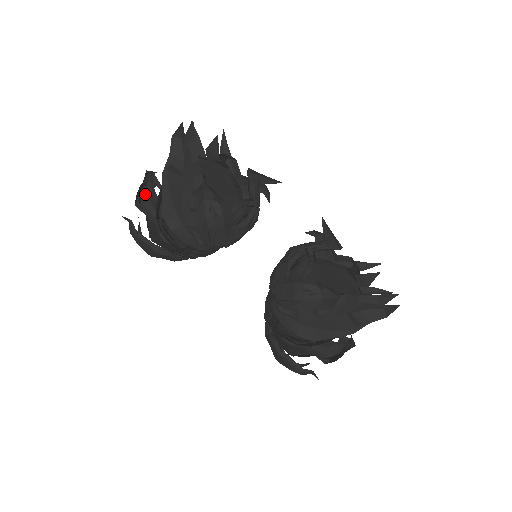
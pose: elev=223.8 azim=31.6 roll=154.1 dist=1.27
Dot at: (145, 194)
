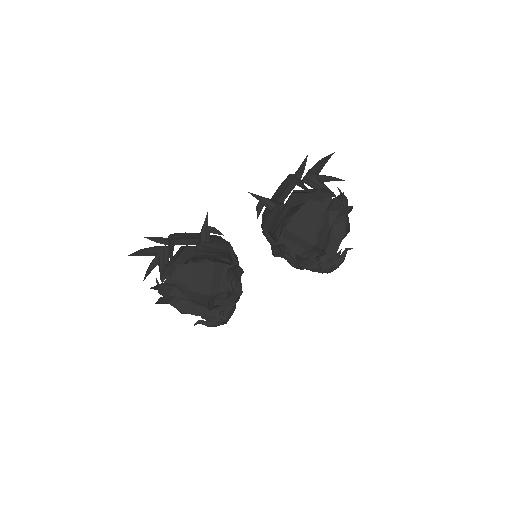
Dot at: occluded
